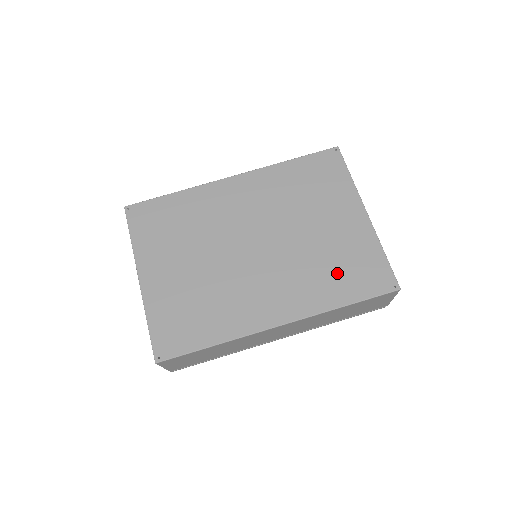
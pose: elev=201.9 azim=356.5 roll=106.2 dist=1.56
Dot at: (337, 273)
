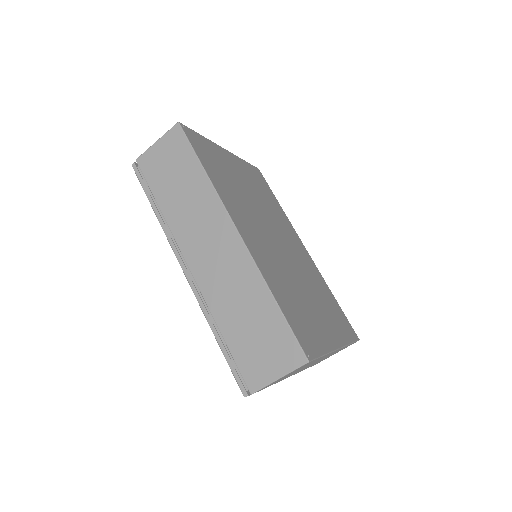
Dot at: (292, 301)
